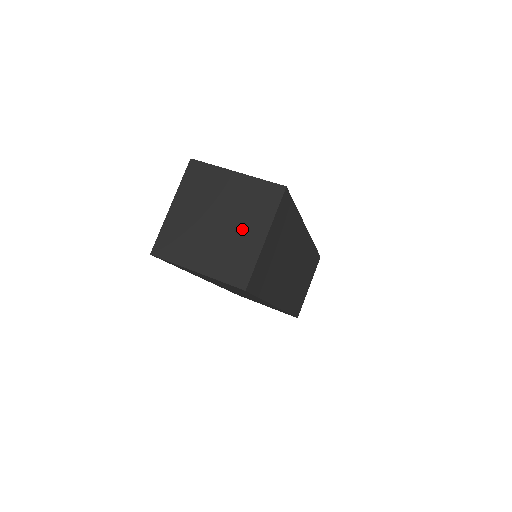
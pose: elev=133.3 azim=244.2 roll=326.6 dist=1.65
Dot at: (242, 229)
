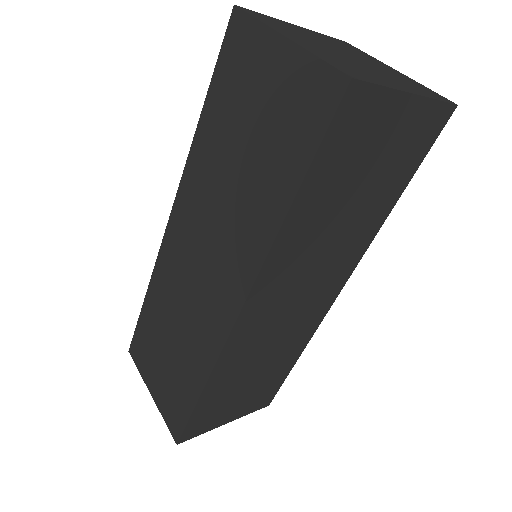
Dot at: (380, 74)
